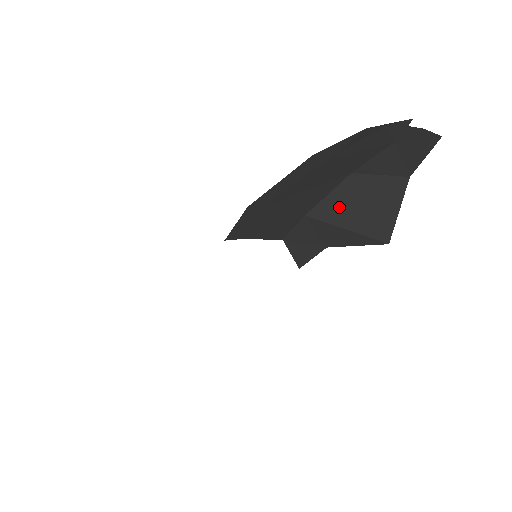
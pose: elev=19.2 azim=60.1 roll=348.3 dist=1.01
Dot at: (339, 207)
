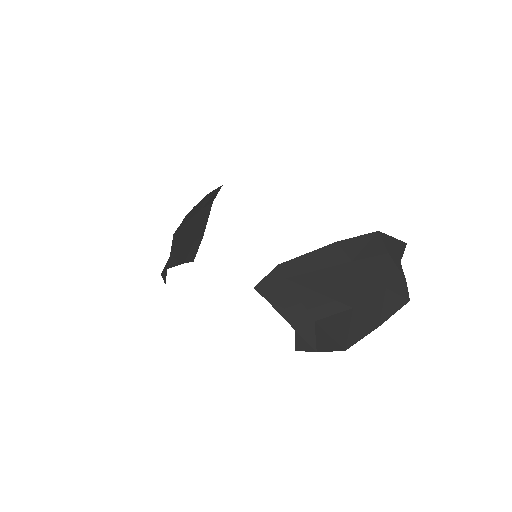
Dot at: (335, 324)
